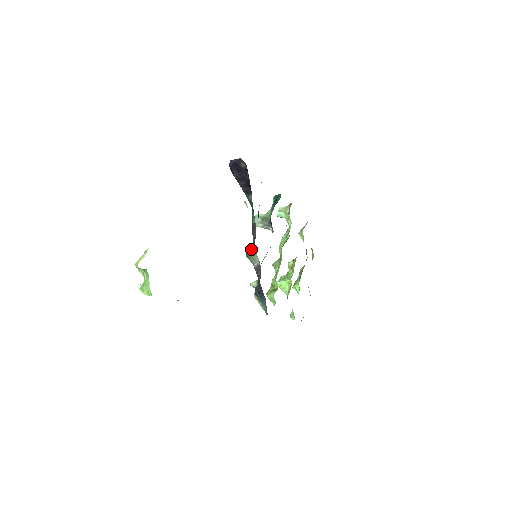
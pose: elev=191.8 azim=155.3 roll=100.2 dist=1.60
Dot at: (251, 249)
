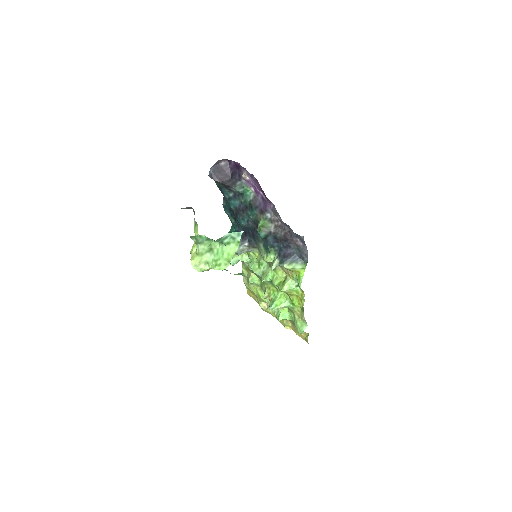
Dot at: (260, 224)
